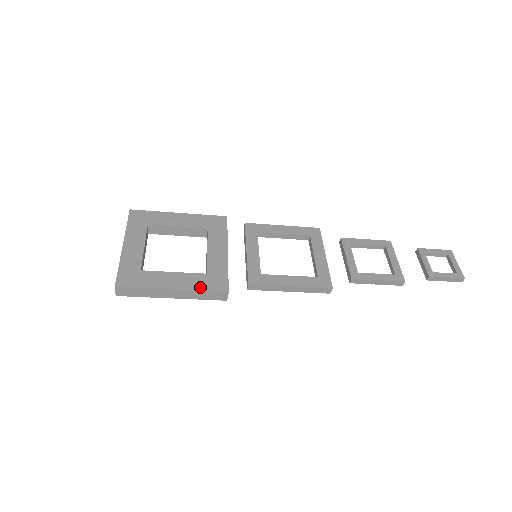
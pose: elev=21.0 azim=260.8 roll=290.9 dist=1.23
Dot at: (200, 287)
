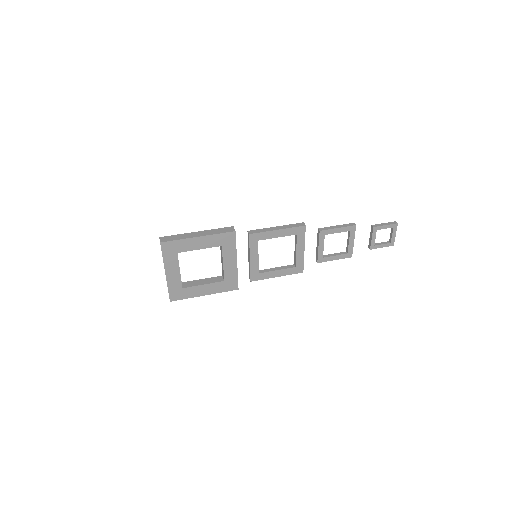
Dot at: (221, 291)
